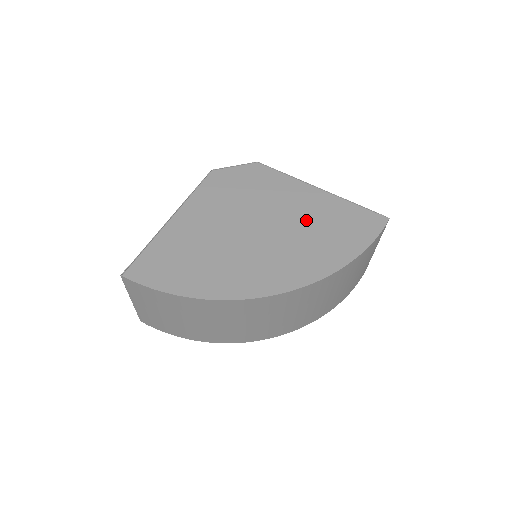
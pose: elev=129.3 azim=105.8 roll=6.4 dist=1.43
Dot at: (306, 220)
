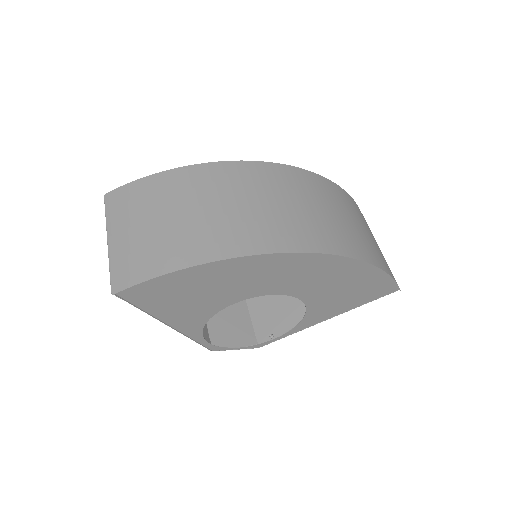
Dot at: occluded
